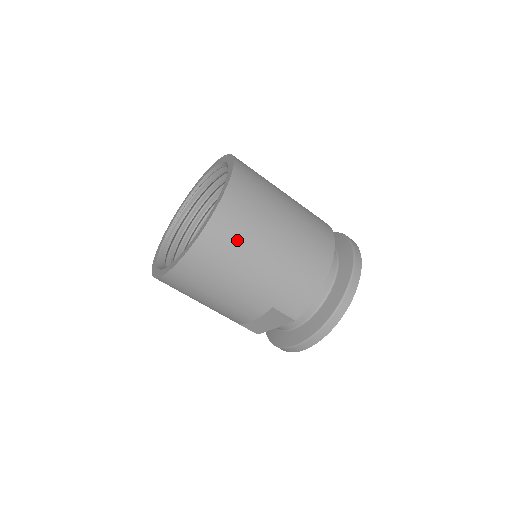
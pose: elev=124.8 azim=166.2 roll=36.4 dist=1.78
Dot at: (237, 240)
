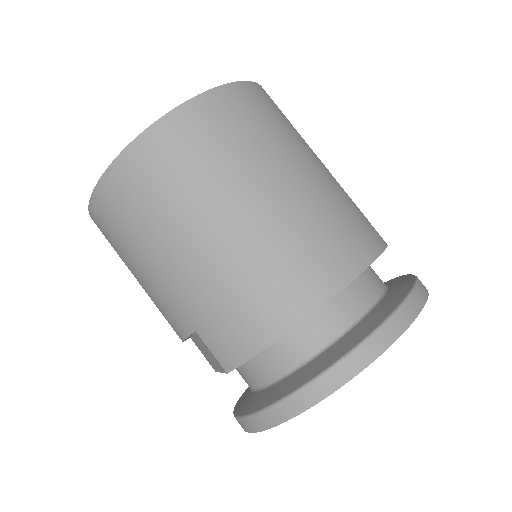
Dot at: (158, 195)
